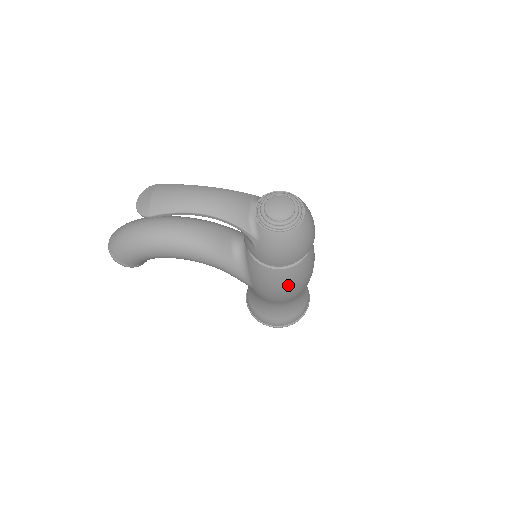
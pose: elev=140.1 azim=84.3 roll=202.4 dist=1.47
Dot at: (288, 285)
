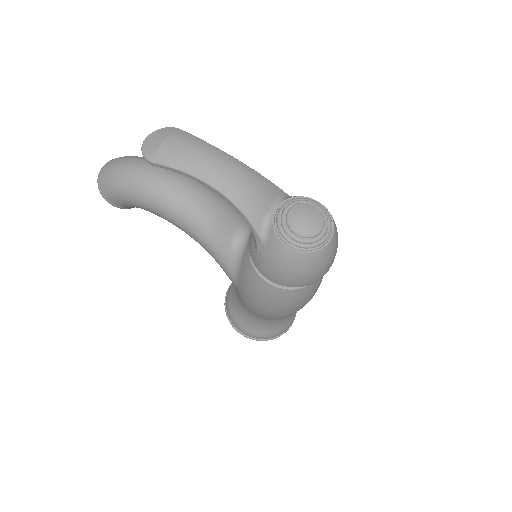
Dot at: (276, 305)
